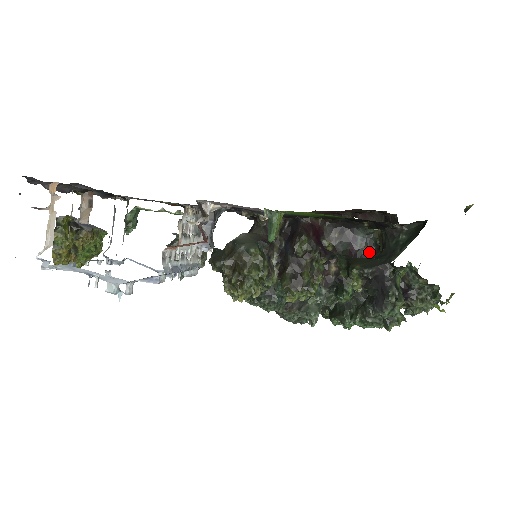
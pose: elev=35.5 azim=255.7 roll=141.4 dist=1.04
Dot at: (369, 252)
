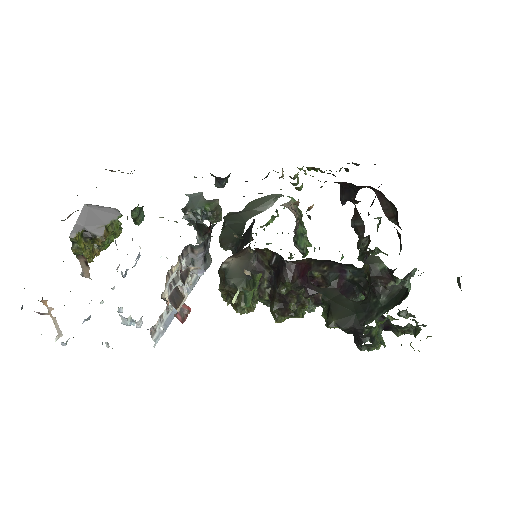
Dot at: (359, 282)
